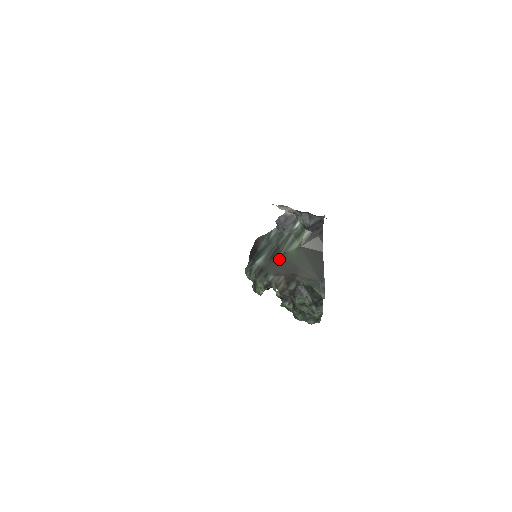
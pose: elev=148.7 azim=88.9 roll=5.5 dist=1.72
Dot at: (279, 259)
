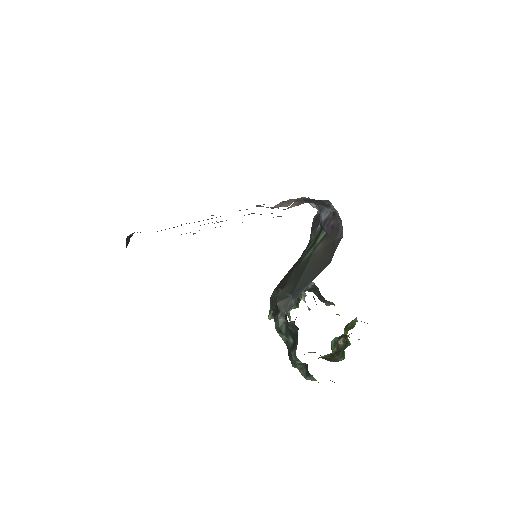
Dot at: (291, 270)
